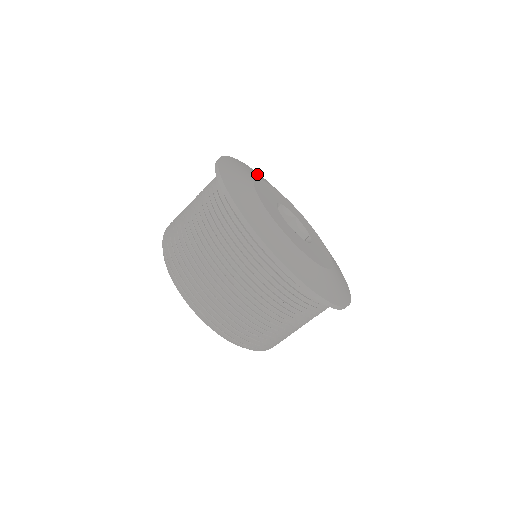
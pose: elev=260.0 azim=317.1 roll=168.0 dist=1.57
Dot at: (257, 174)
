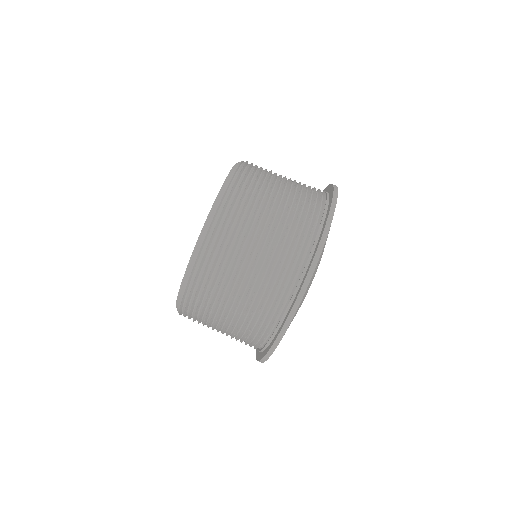
Dot at: occluded
